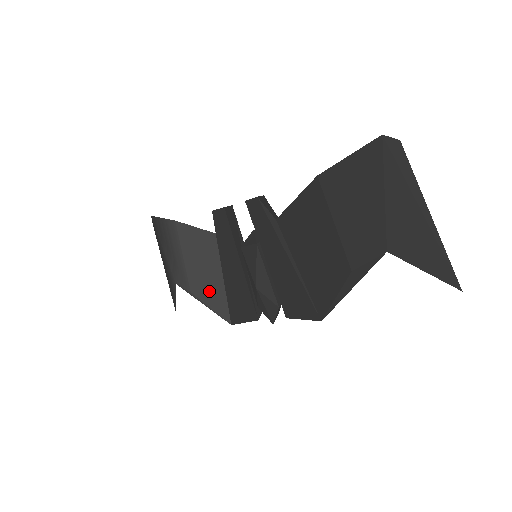
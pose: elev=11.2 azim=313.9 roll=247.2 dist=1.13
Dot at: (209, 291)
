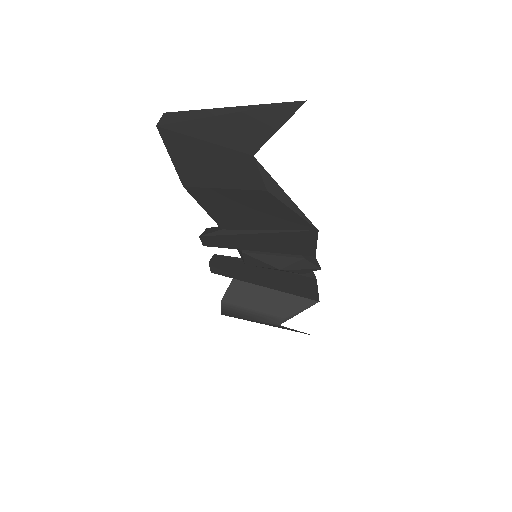
Dot at: (285, 305)
